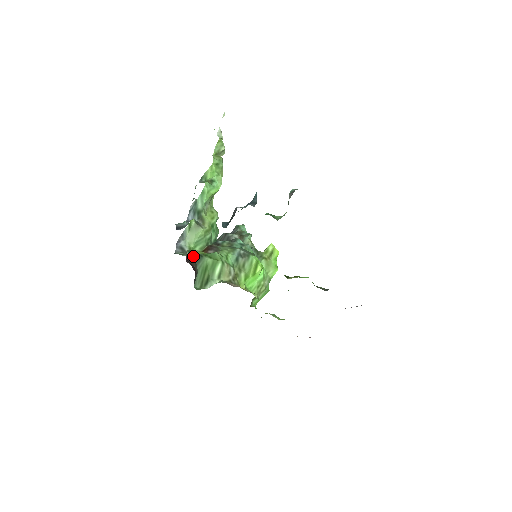
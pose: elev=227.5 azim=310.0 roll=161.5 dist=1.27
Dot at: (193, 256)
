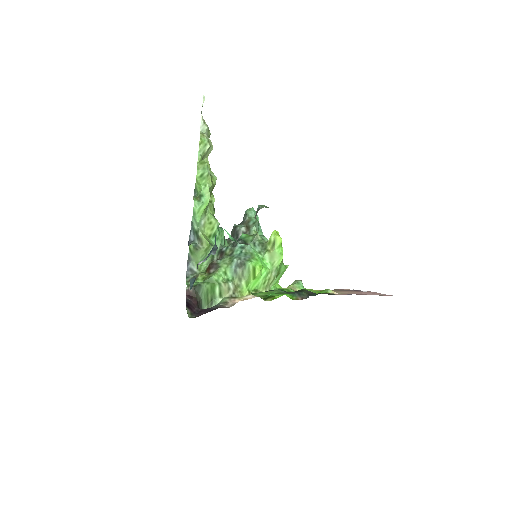
Dot at: (192, 289)
